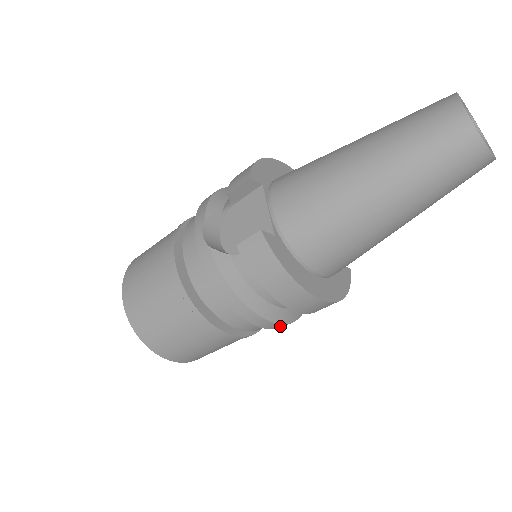
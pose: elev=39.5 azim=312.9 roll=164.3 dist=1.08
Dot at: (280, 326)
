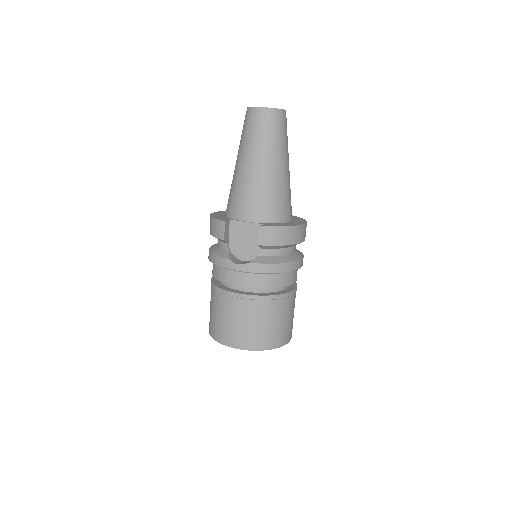
Dot at: occluded
